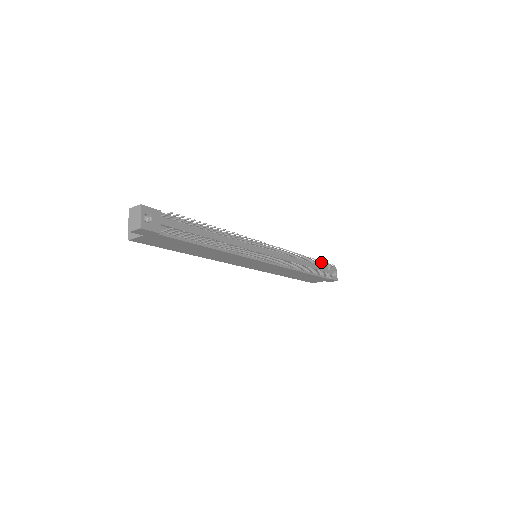
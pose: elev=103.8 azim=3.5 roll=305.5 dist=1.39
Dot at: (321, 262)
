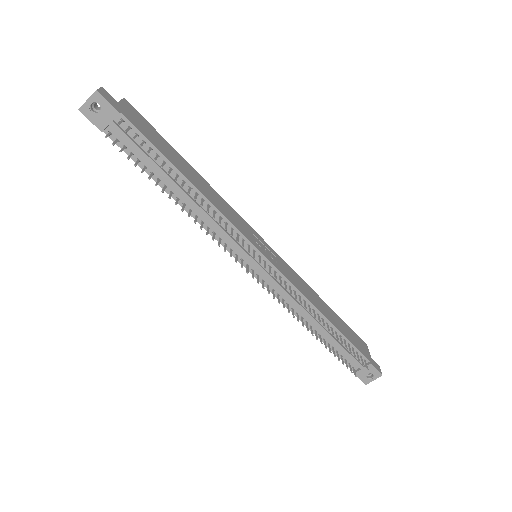
Dot at: (346, 346)
